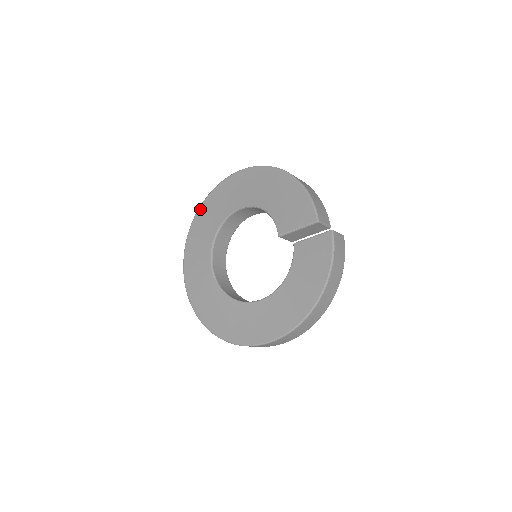
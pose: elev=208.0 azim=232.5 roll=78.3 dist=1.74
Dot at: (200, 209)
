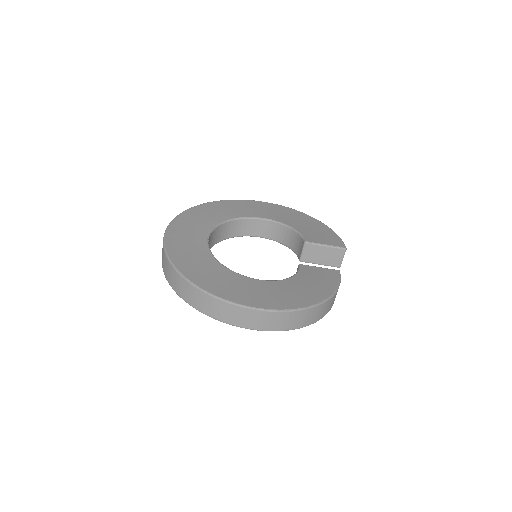
Dot at: (211, 203)
